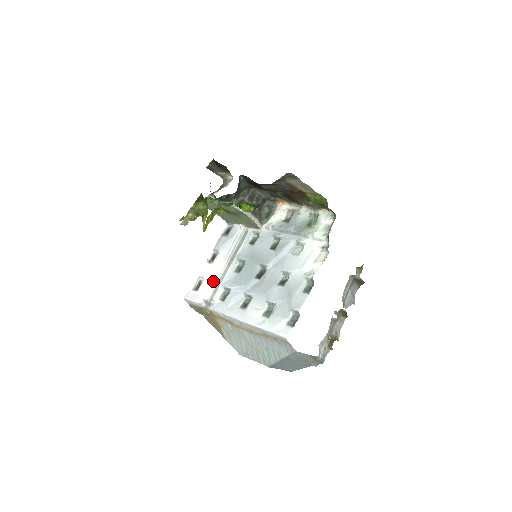
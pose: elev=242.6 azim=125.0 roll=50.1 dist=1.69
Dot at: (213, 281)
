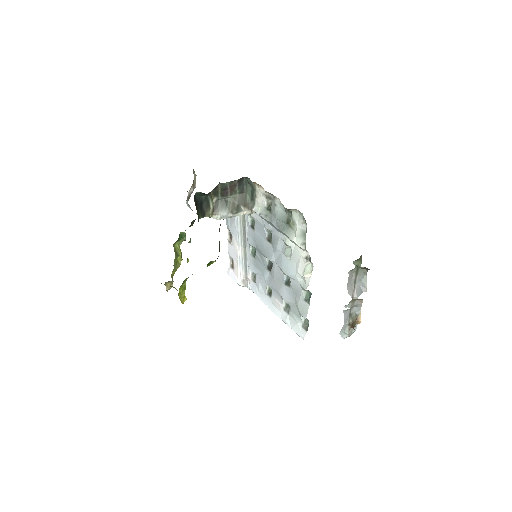
Dot at: (240, 264)
